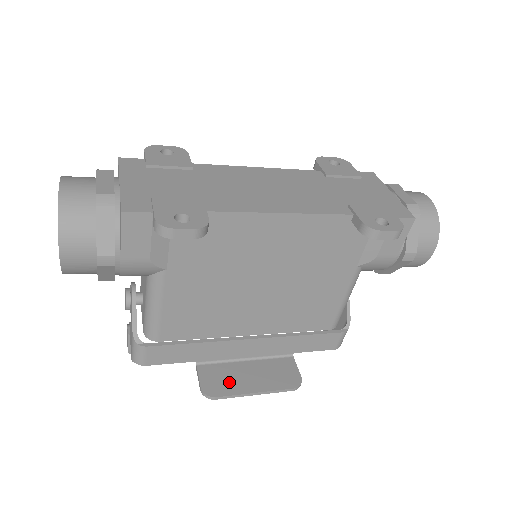
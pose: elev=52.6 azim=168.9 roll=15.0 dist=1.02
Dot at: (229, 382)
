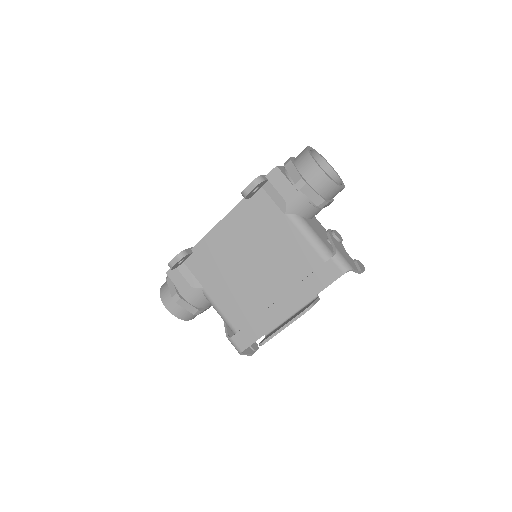
Dot at: occluded
